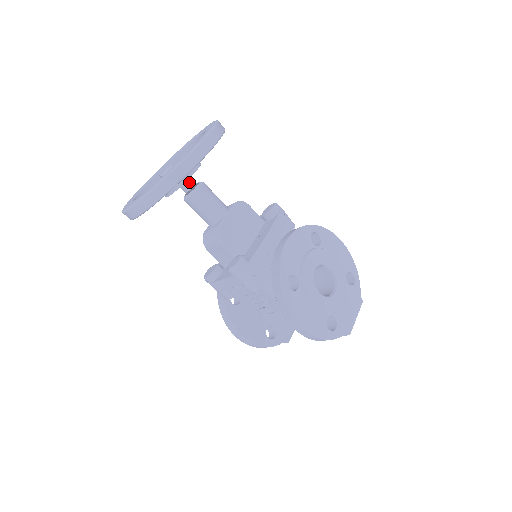
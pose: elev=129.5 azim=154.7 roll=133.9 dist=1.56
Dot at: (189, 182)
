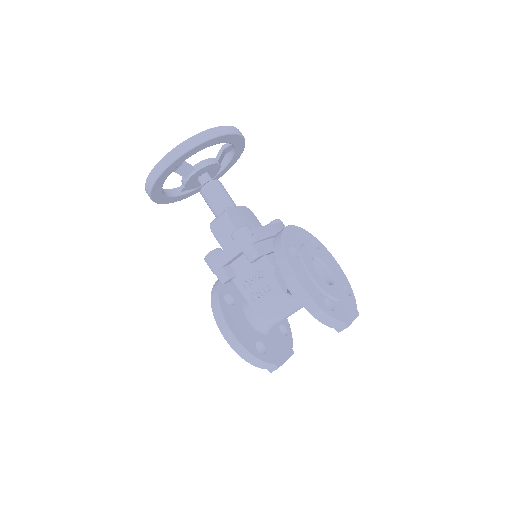
Dot at: (208, 176)
